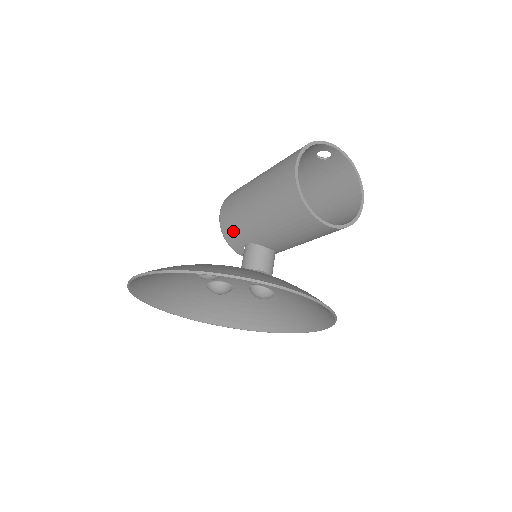
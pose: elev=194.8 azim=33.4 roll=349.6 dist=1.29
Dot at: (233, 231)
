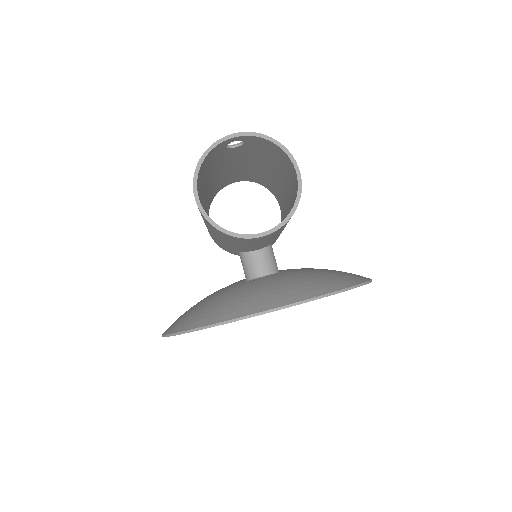
Dot at: (221, 246)
